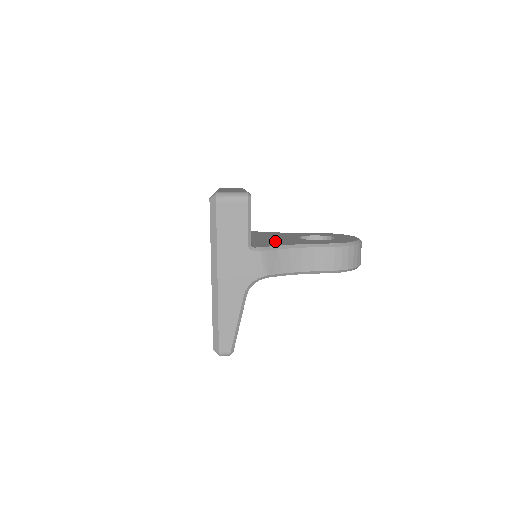
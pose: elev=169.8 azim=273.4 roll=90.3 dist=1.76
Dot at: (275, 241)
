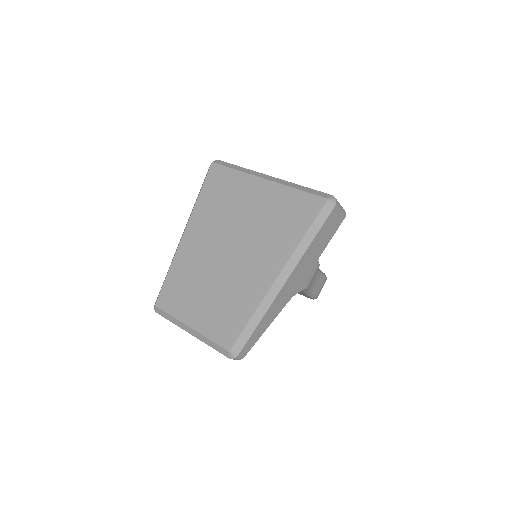
Dot at: occluded
